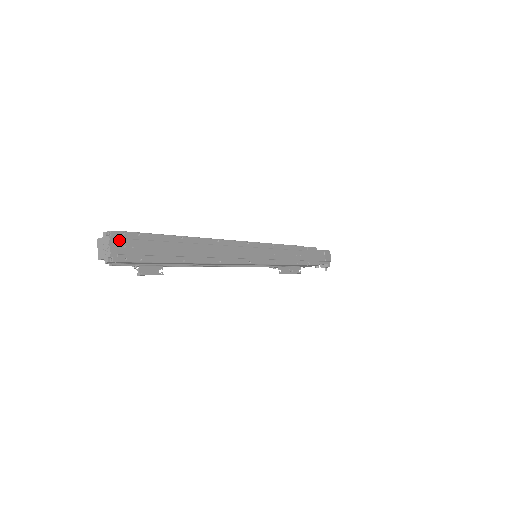
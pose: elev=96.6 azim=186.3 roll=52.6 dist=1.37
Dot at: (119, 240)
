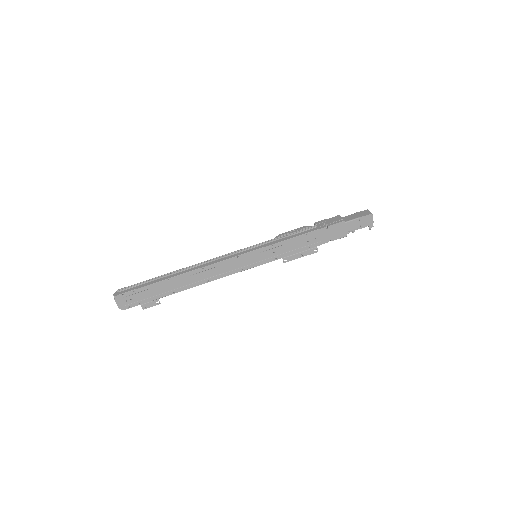
Dot at: (121, 299)
